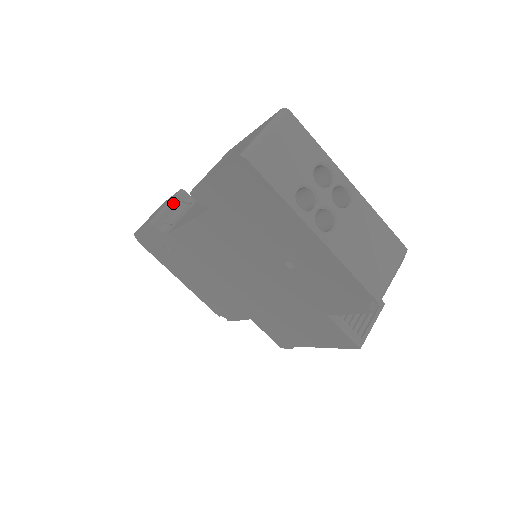
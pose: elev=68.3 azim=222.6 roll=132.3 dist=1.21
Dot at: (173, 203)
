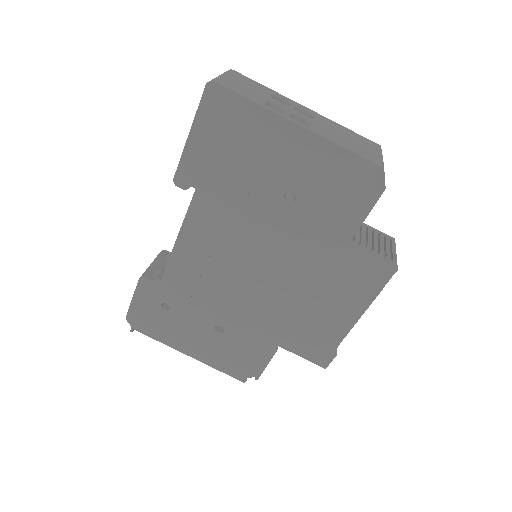
Dot at: (158, 260)
